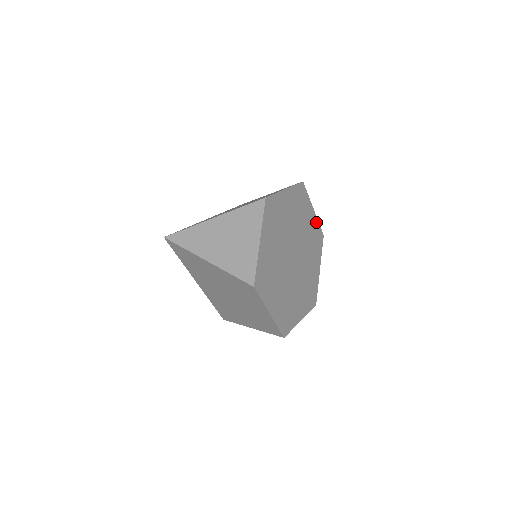
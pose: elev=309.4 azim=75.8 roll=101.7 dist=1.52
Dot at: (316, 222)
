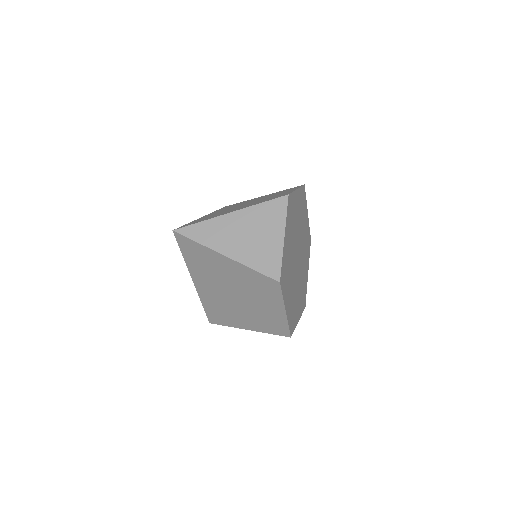
Dot at: (308, 226)
